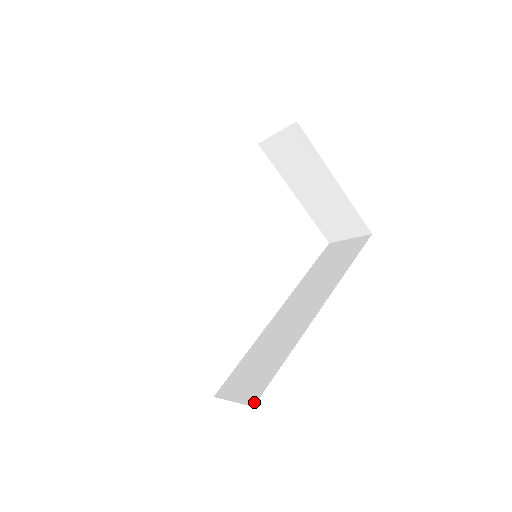
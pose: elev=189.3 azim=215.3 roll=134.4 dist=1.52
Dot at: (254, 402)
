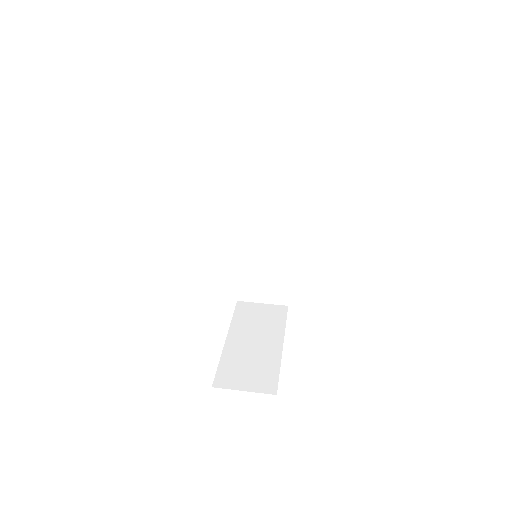
Dot at: (286, 303)
